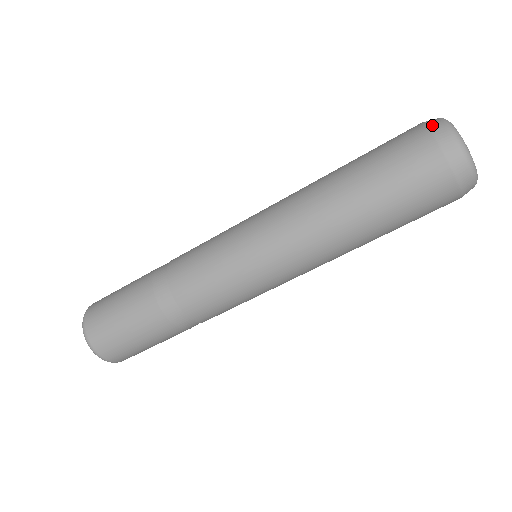
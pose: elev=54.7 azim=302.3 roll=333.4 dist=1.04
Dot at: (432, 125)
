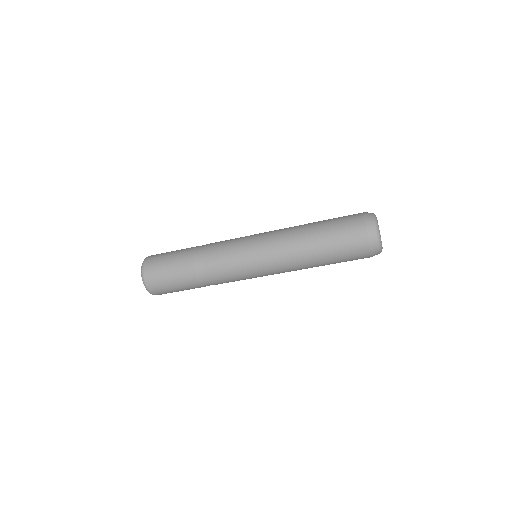
Dot at: (368, 221)
